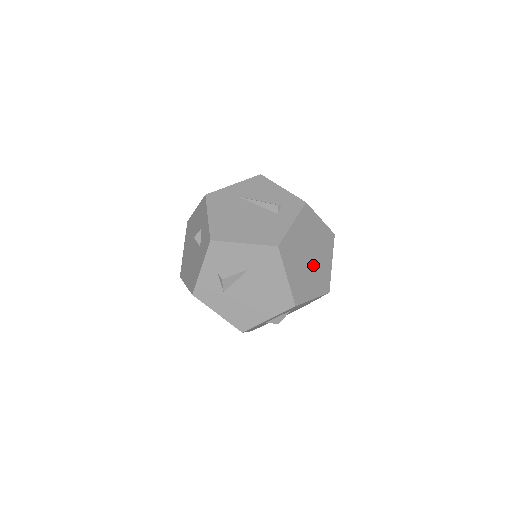
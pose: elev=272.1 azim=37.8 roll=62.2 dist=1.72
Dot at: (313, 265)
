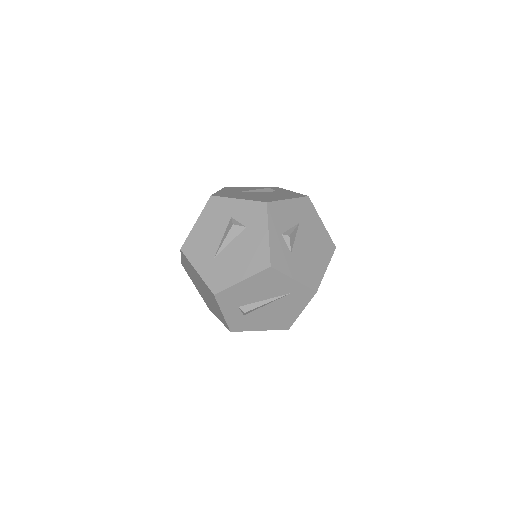
Dot at: occluded
